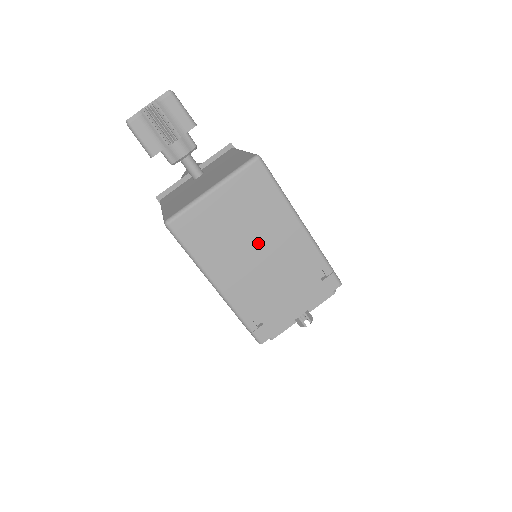
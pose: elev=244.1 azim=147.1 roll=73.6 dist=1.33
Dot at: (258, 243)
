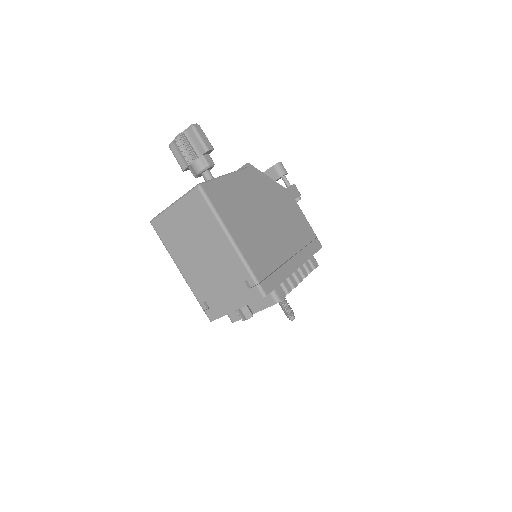
Dot at: (202, 248)
